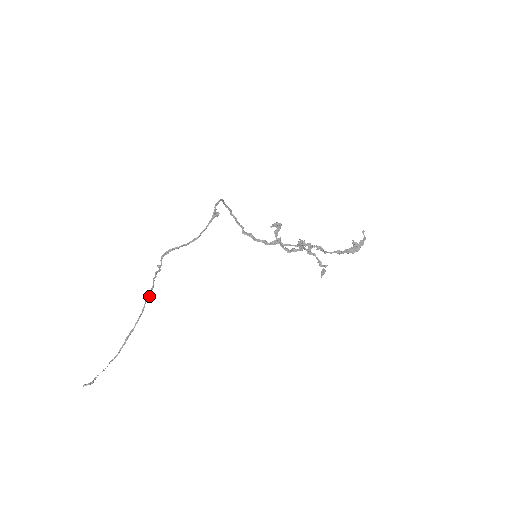
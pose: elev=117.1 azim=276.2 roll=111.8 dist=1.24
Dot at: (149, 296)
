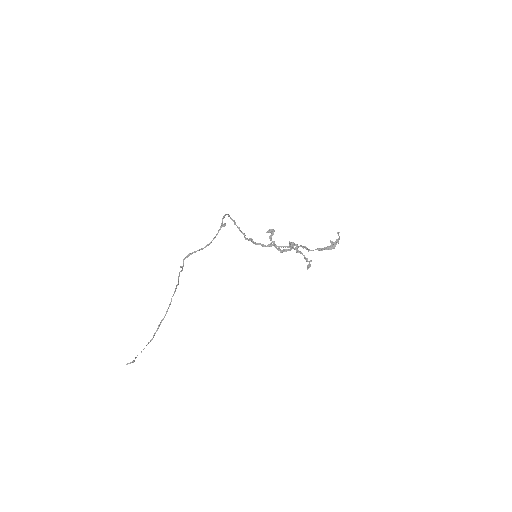
Dot at: occluded
